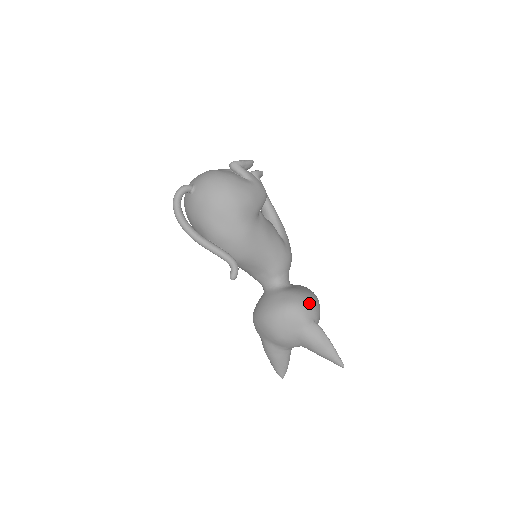
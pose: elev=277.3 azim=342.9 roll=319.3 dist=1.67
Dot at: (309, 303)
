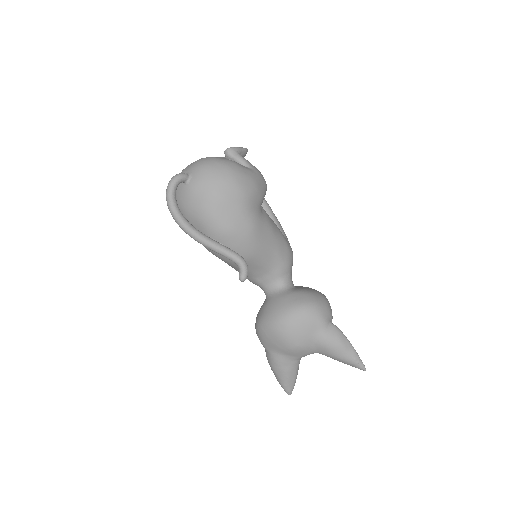
Dot at: (323, 302)
